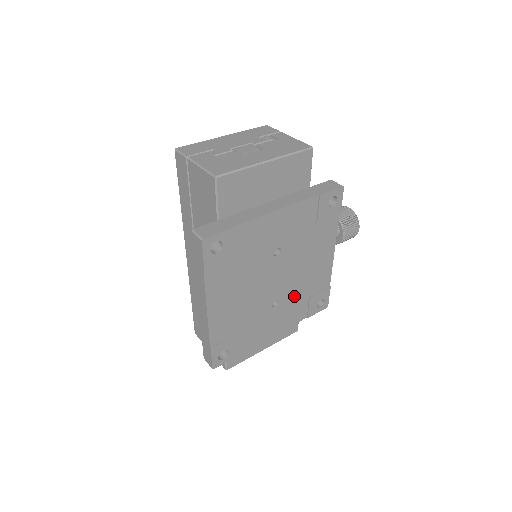
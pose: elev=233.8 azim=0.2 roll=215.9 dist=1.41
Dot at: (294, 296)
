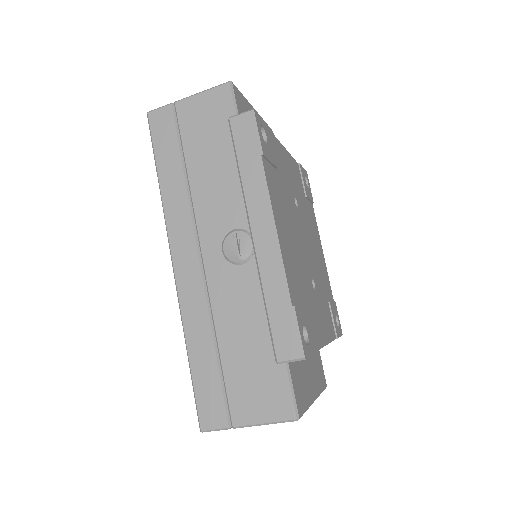
Dot at: (320, 288)
